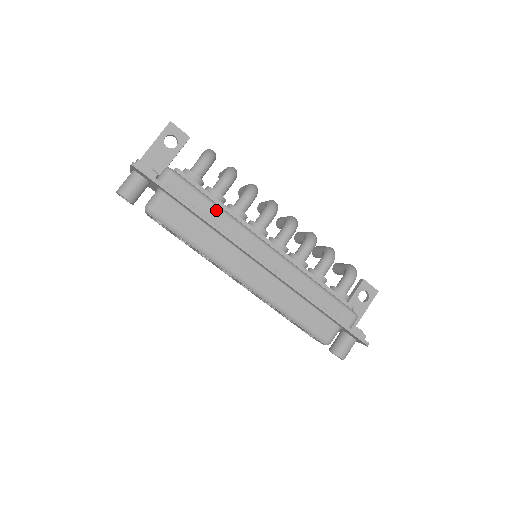
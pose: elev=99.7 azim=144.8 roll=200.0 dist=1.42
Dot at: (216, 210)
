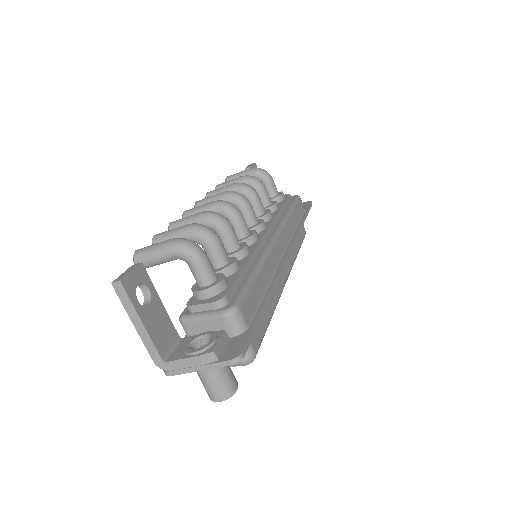
Dot at: (261, 274)
